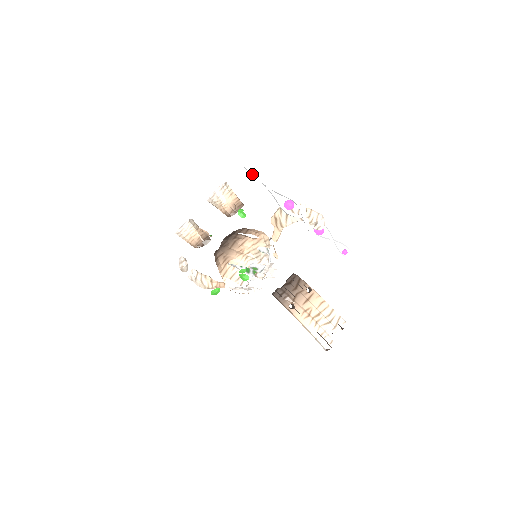
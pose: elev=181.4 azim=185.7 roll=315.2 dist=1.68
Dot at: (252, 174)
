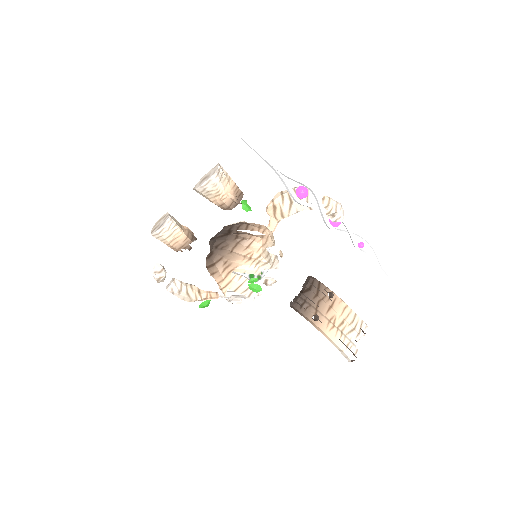
Dot at: (258, 154)
